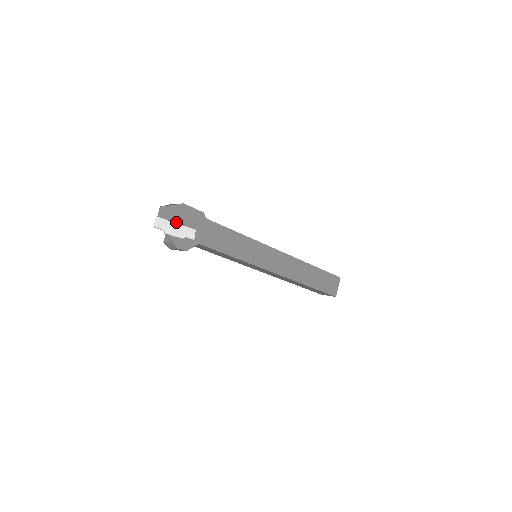
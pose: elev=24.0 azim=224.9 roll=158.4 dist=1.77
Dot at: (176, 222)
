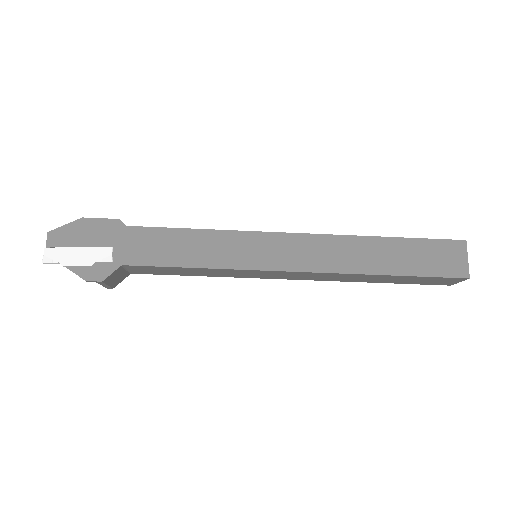
Dot at: (76, 246)
